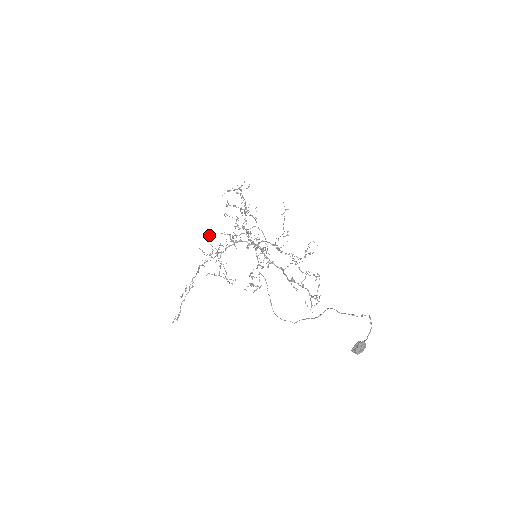
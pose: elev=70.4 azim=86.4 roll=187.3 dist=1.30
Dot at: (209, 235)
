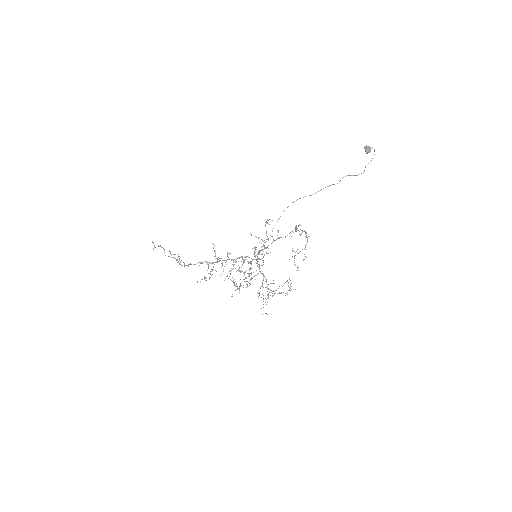
Dot at: occluded
